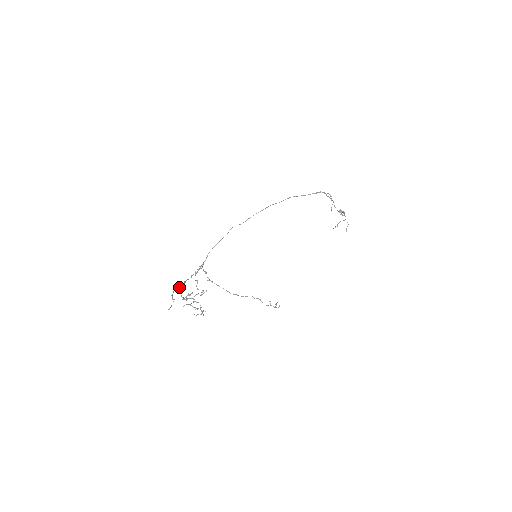
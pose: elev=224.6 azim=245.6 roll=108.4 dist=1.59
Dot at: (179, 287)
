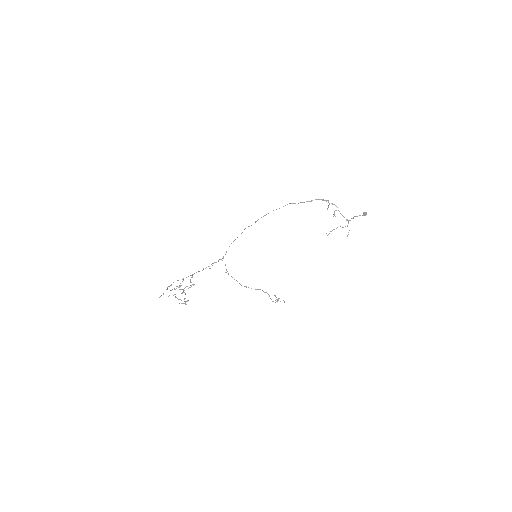
Dot at: occluded
